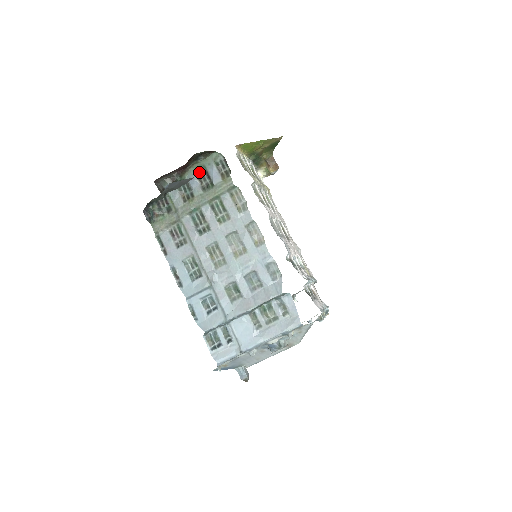
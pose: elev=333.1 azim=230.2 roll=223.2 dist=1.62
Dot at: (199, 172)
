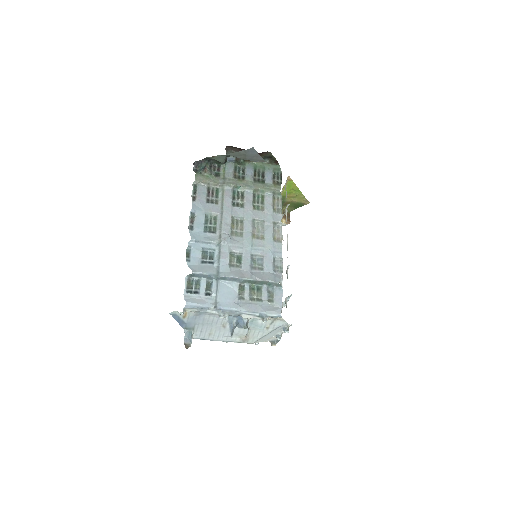
Dot at: (257, 169)
